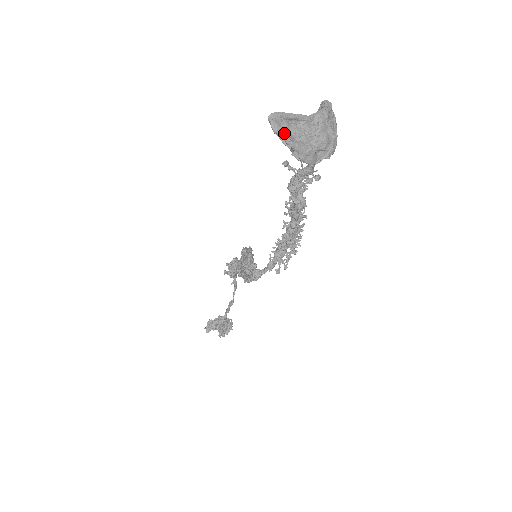
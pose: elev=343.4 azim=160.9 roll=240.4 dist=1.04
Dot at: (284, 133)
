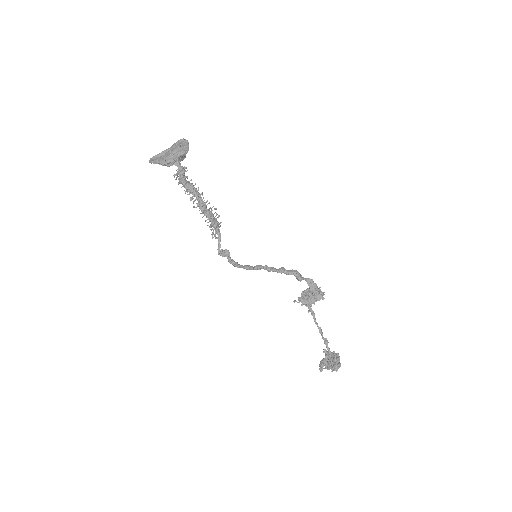
Dot at: (154, 160)
